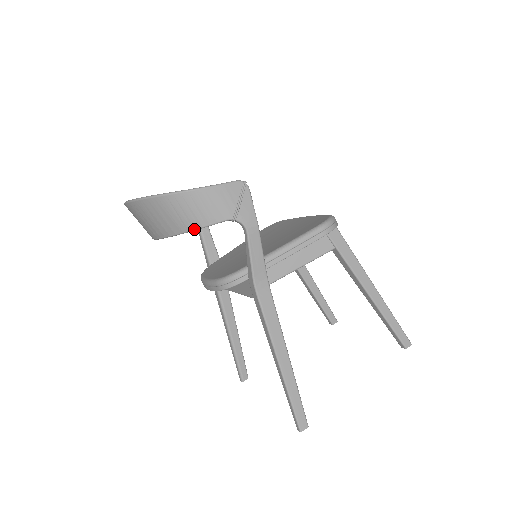
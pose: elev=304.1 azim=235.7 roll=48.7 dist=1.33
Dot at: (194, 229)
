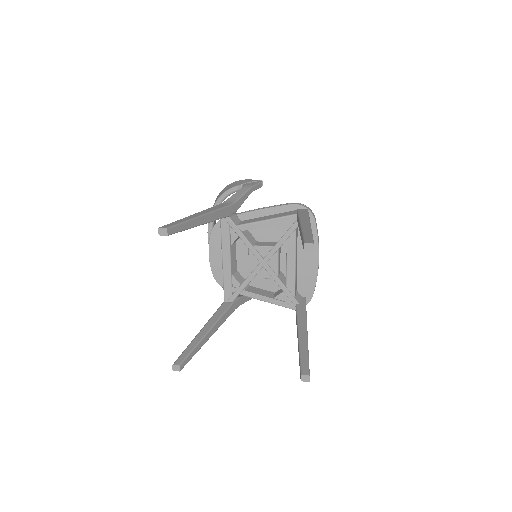
Dot at: (221, 195)
